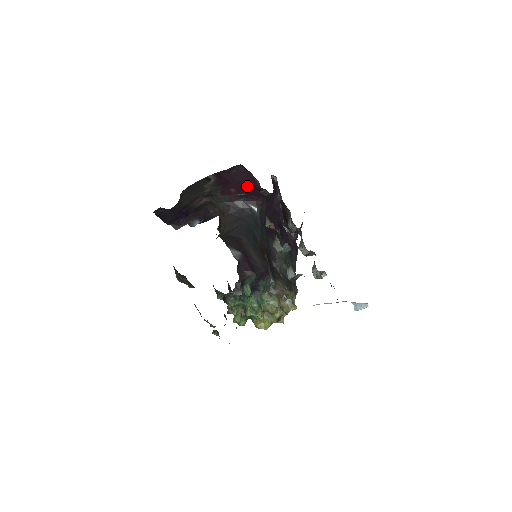
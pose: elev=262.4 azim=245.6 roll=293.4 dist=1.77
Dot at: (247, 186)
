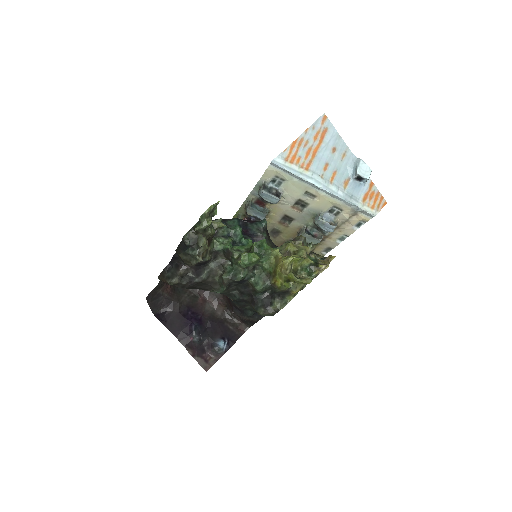
Dot at: occluded
